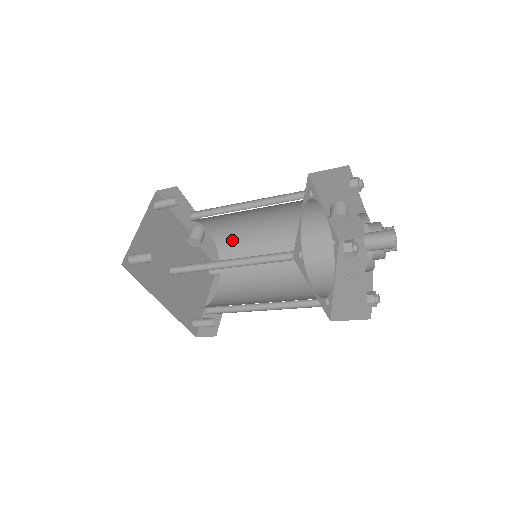
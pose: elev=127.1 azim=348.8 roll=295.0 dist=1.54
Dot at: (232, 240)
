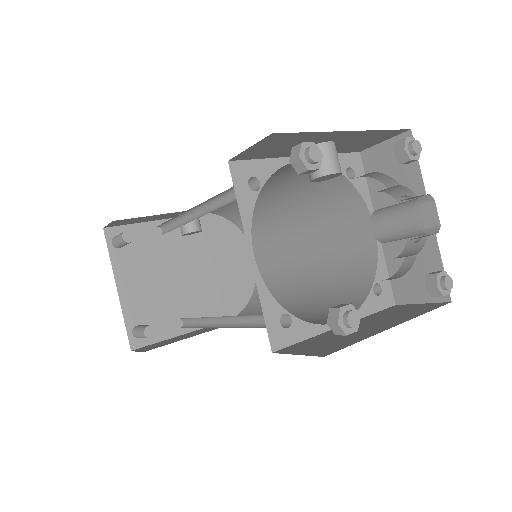
Dot at: (228, 208)
